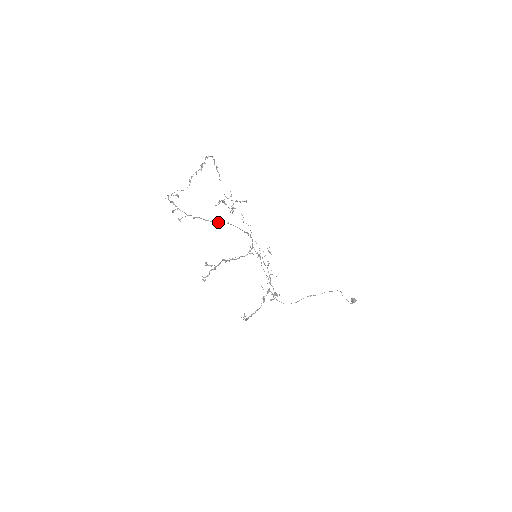
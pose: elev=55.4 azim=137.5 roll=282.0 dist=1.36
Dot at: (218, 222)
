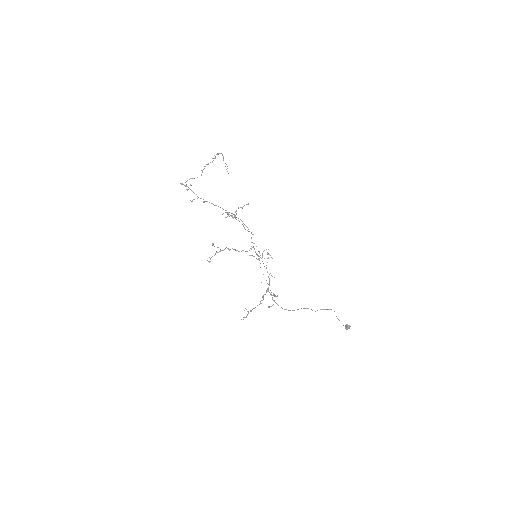
Dot at: occluded
